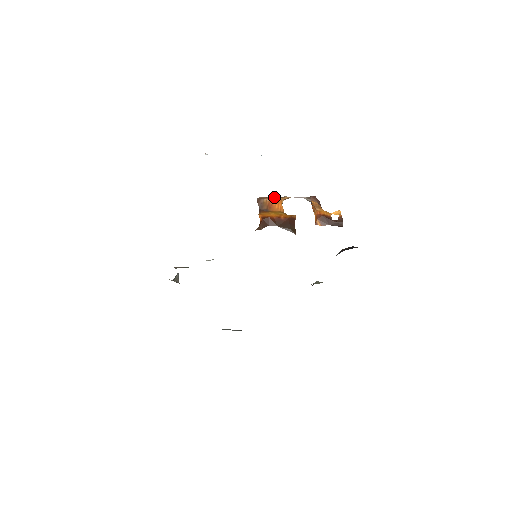
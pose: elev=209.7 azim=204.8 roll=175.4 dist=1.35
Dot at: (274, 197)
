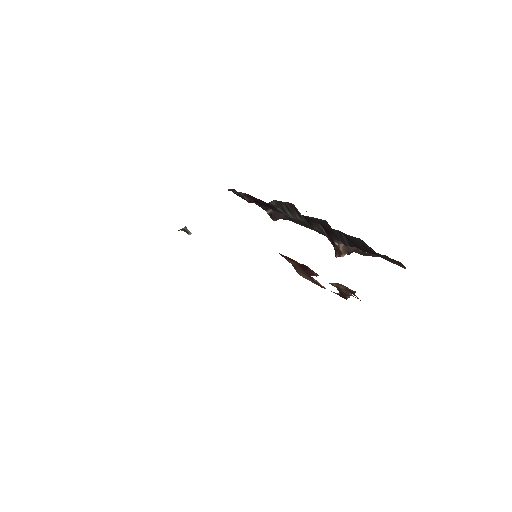
Dot at: occluded
